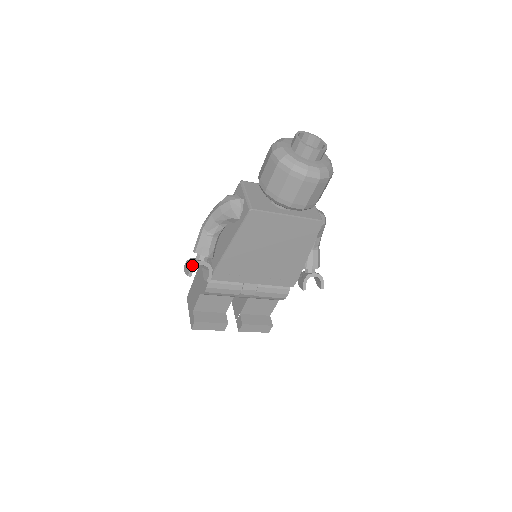
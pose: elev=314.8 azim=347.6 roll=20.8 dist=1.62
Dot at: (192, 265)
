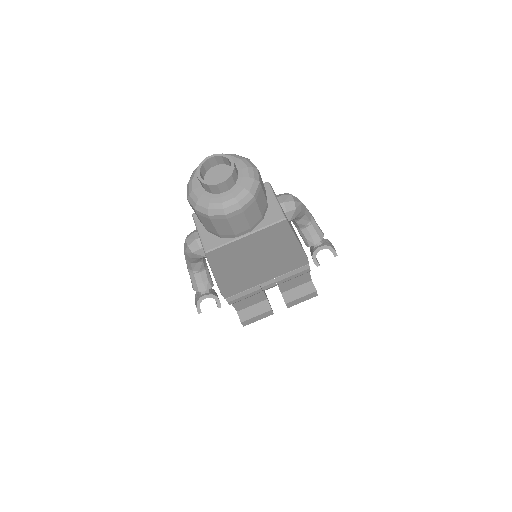
Dot at: (196, 304)
